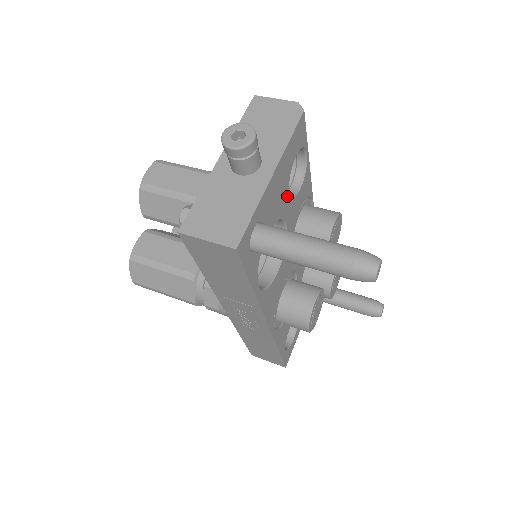
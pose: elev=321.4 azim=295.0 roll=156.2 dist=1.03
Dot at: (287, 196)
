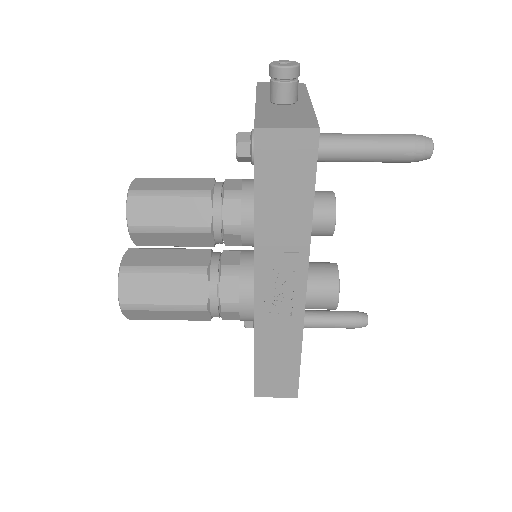
Dot at: occluded
